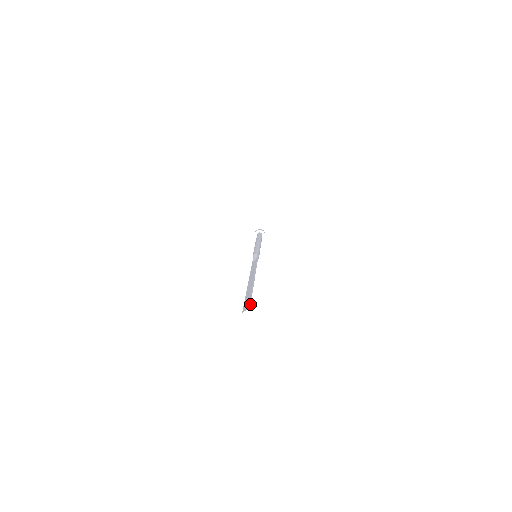
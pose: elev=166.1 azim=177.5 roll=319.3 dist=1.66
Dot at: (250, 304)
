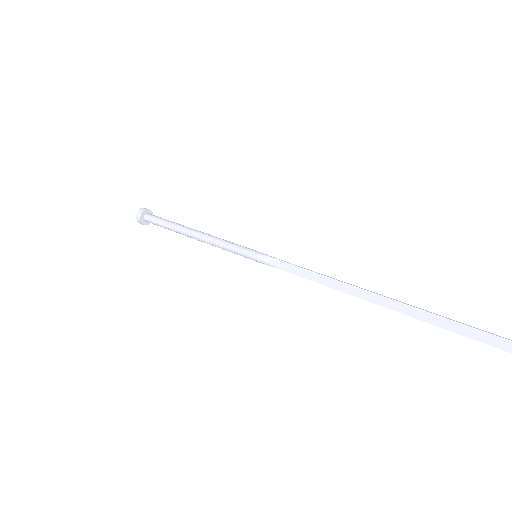
Dot at: (496, 335)
